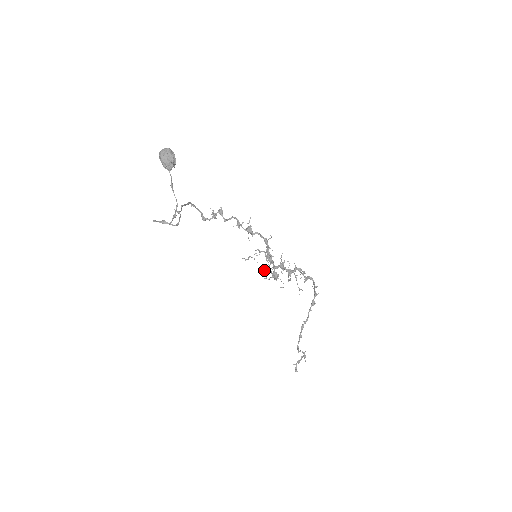
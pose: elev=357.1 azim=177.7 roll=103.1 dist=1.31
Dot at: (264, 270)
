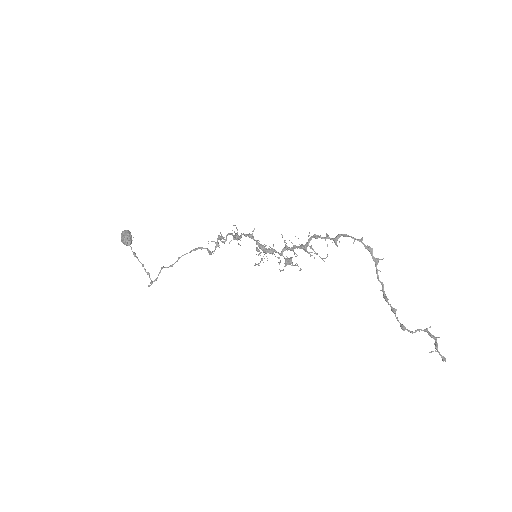
Dot at: (279, 263)
